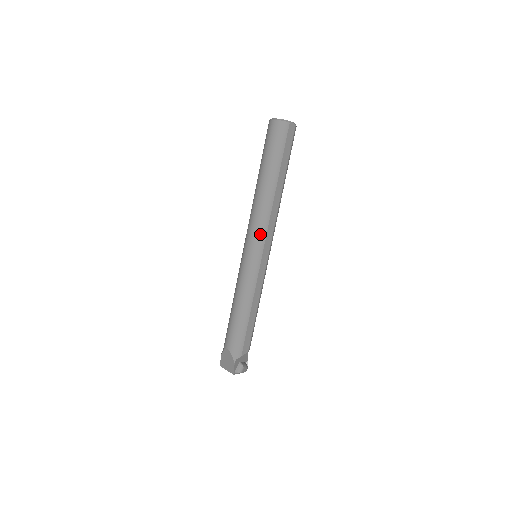
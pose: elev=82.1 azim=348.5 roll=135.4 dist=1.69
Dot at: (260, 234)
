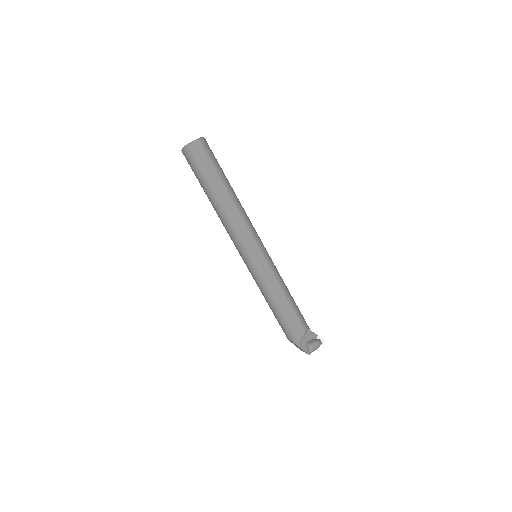
Dot at: (239, 242)
